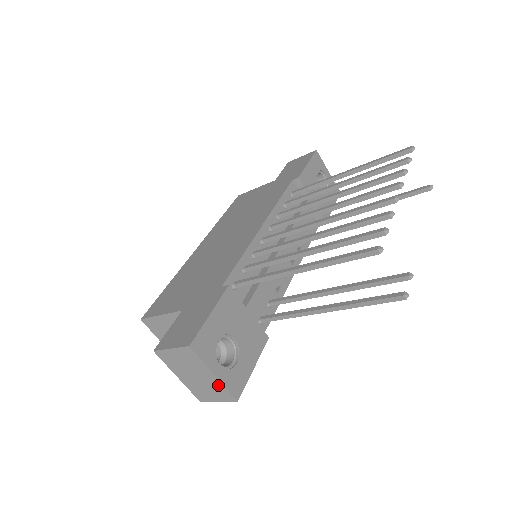
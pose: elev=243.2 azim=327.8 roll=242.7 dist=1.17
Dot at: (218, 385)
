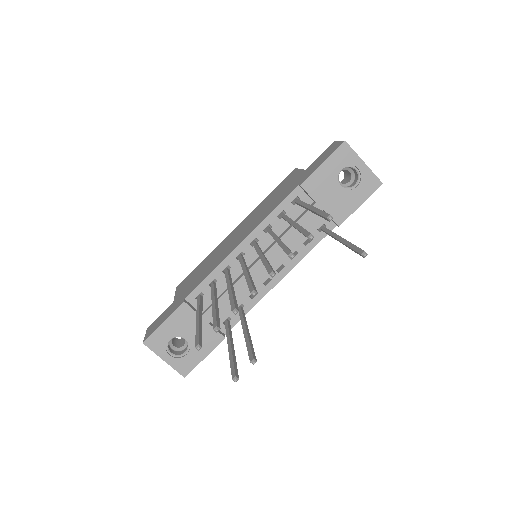
Dot at: (172, 365)
